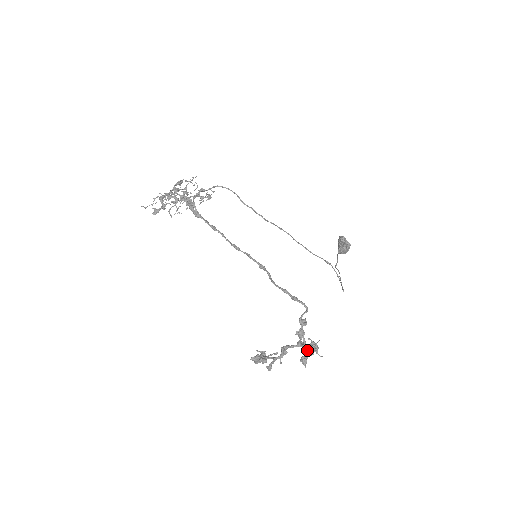
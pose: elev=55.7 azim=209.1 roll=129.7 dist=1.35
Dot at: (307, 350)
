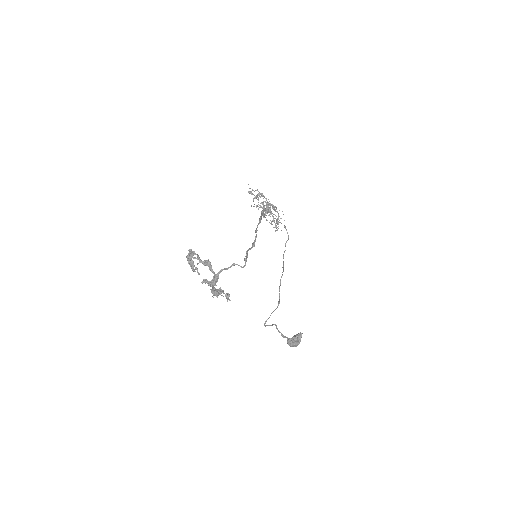
Dot at: (215, 278)
